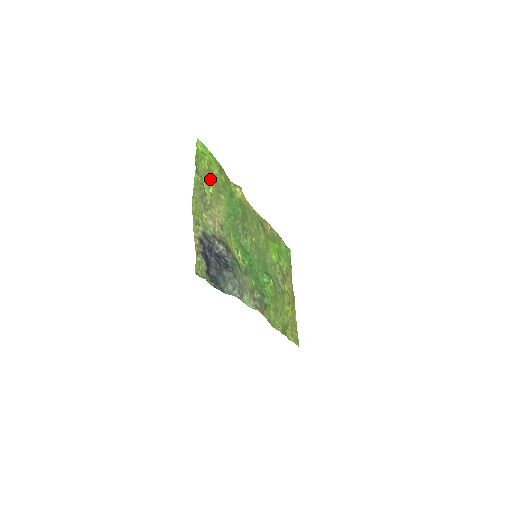
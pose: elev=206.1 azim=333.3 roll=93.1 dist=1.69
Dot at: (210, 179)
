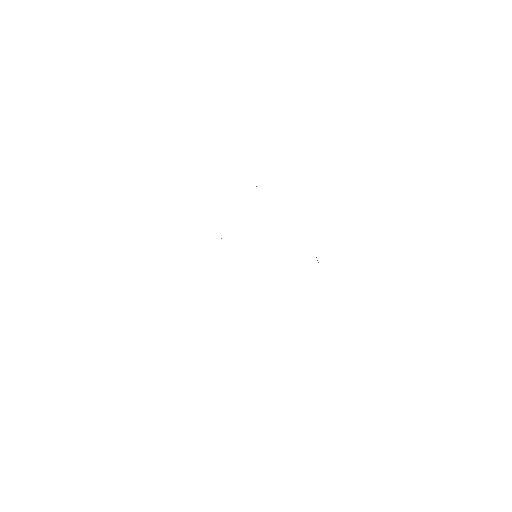
Dot at: occluded
